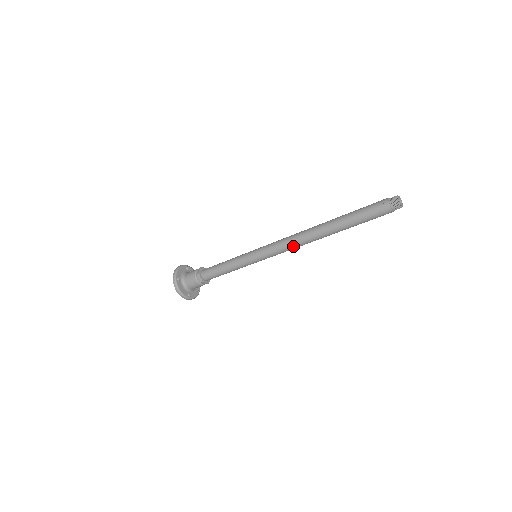
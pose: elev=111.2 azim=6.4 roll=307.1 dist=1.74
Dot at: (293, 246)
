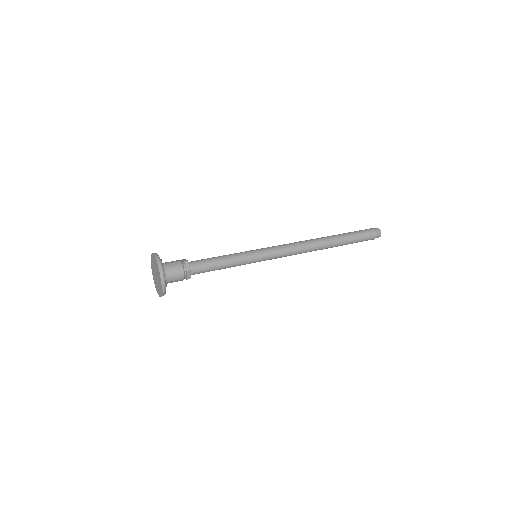
Dot at: (299, 249)
